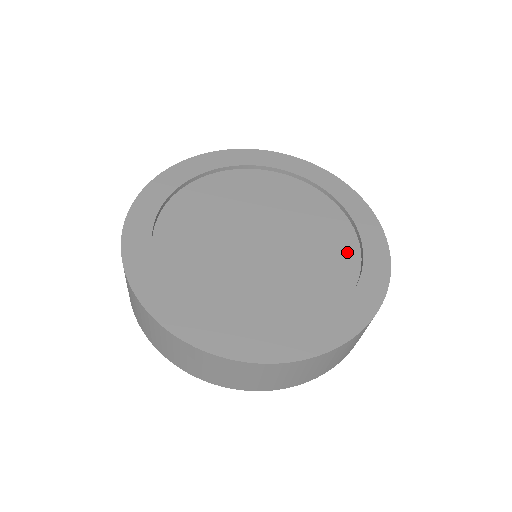
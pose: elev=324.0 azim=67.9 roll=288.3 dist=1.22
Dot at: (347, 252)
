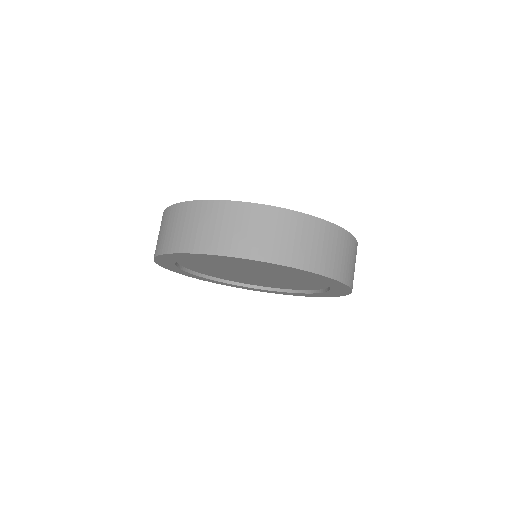
Dot at: occluded
